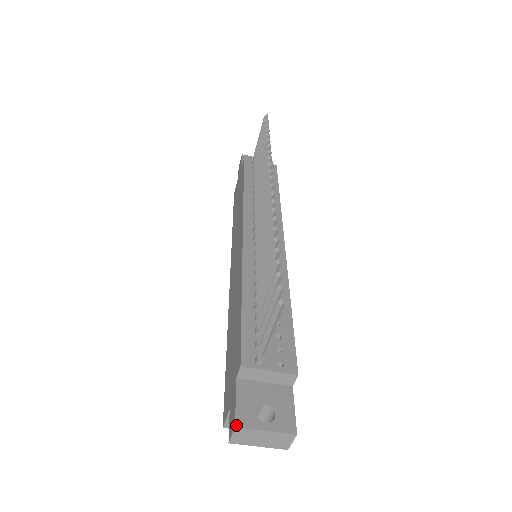
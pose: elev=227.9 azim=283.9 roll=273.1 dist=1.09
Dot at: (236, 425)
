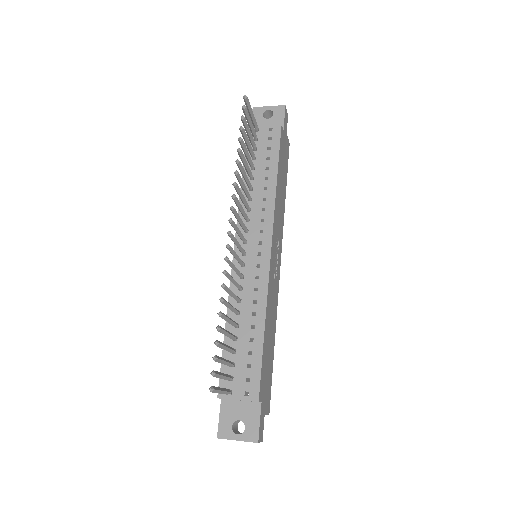
Dot at: (217, 437)
